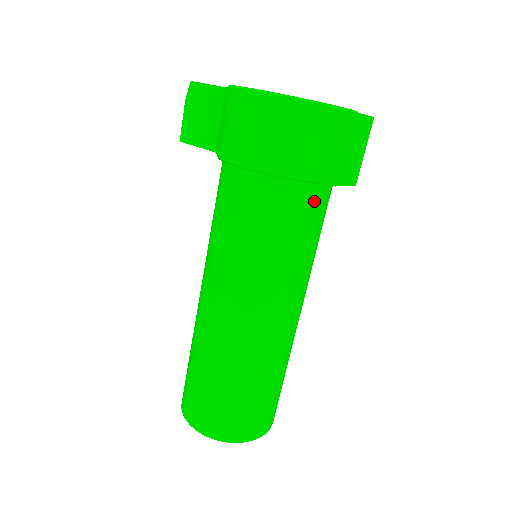
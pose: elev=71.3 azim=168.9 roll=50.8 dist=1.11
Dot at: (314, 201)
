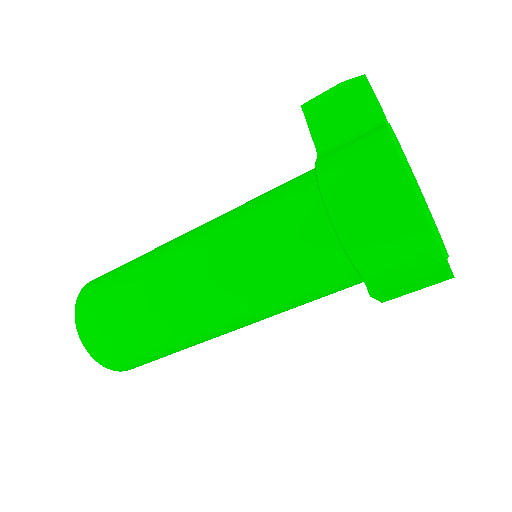
Dot at: (343, 282)
